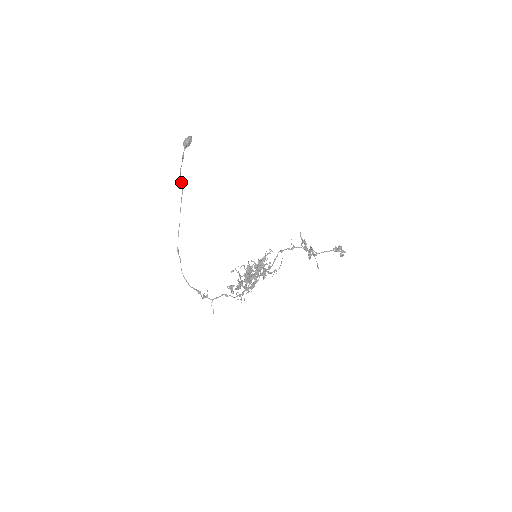
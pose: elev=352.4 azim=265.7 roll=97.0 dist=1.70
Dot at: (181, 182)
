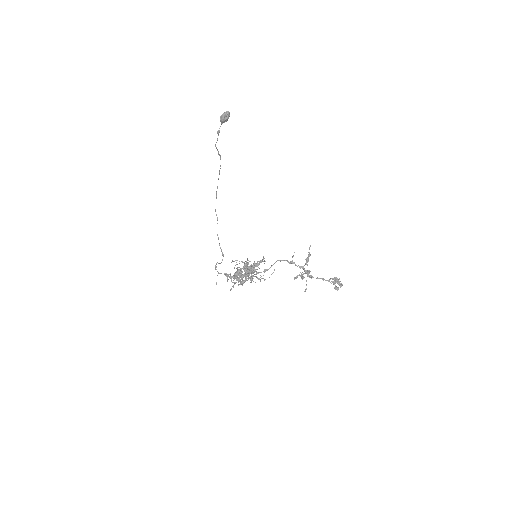
Dot at: (218, 154)
